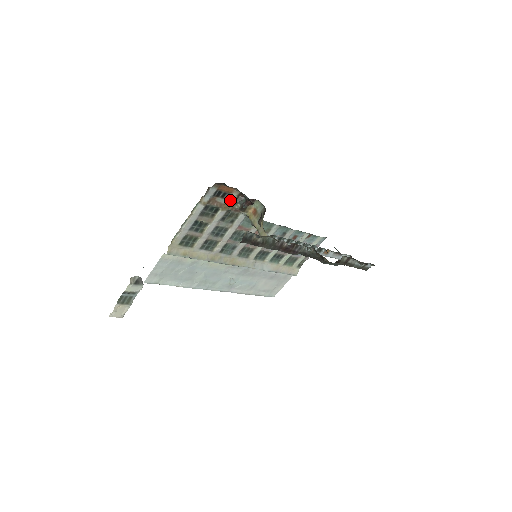
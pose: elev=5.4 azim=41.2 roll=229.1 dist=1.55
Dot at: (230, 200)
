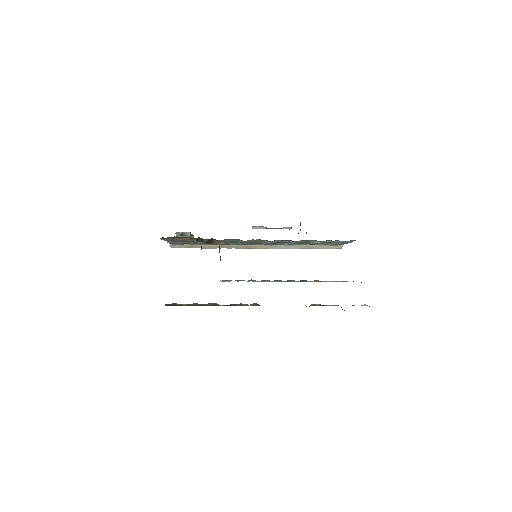
Dot at: (192, 238)
